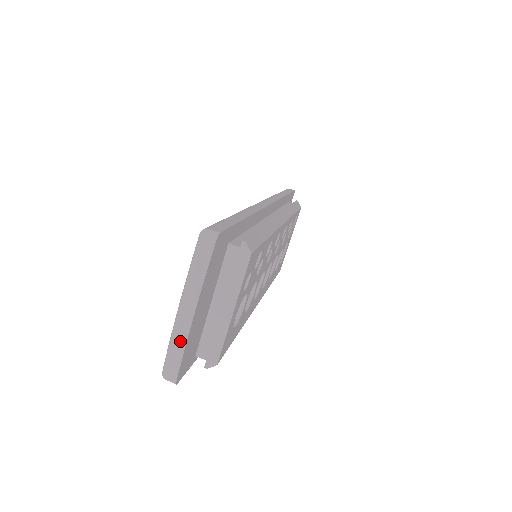
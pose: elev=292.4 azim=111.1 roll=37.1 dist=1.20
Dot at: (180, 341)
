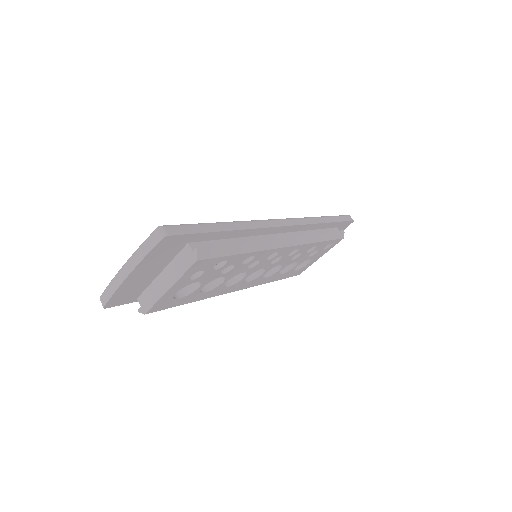
Dot at: (115, 285)
